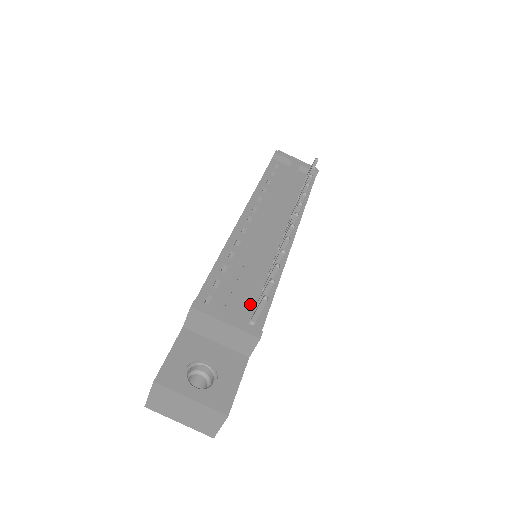
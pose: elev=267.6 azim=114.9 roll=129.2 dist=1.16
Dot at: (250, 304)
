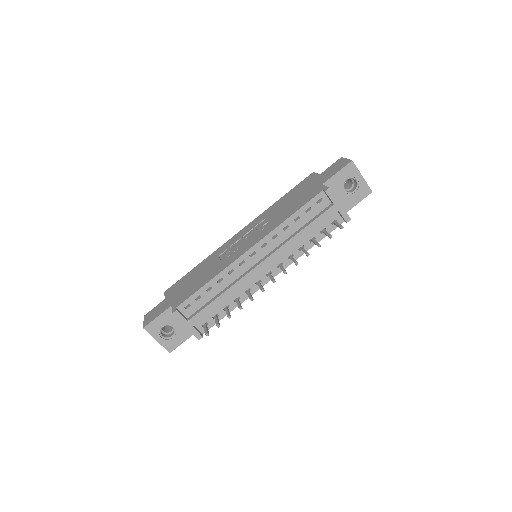
Dot at: (210, 315)
